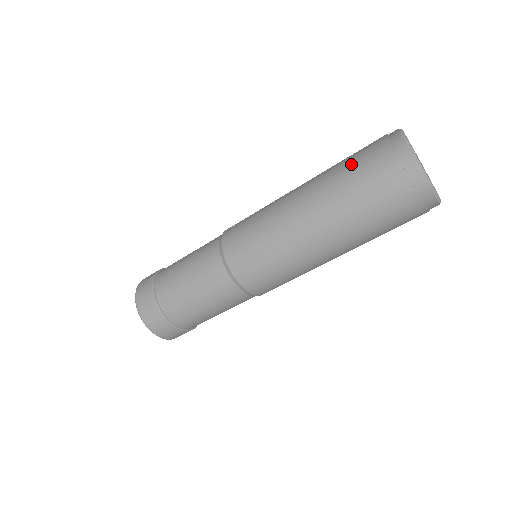
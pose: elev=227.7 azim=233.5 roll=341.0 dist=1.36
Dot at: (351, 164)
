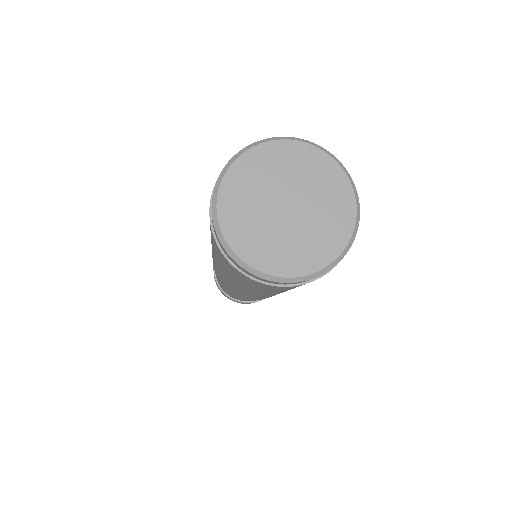
Dot at: occluded
